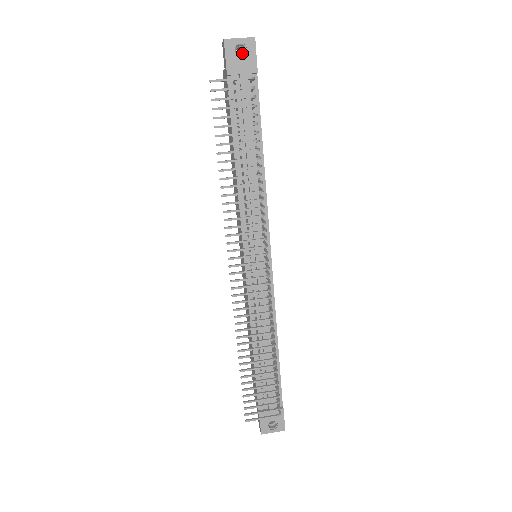
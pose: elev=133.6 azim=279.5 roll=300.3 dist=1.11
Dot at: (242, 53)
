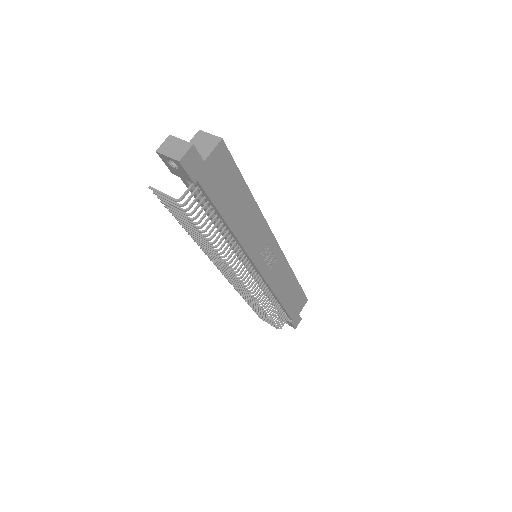
Dot at: occluded
